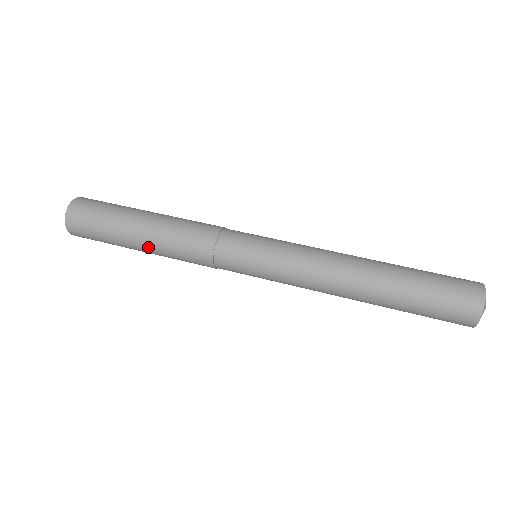
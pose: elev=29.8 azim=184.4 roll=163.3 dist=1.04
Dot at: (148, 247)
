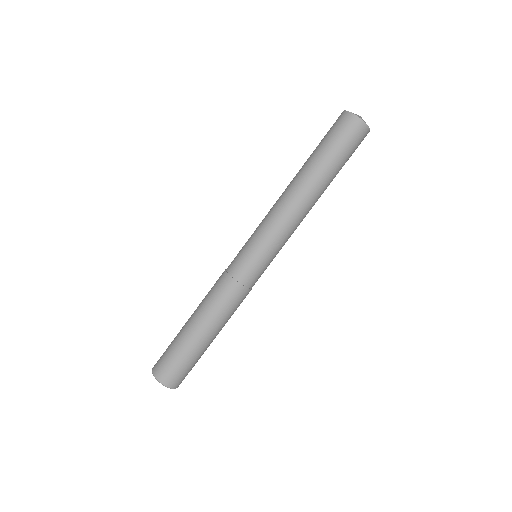
Dot at: (207, 328)
